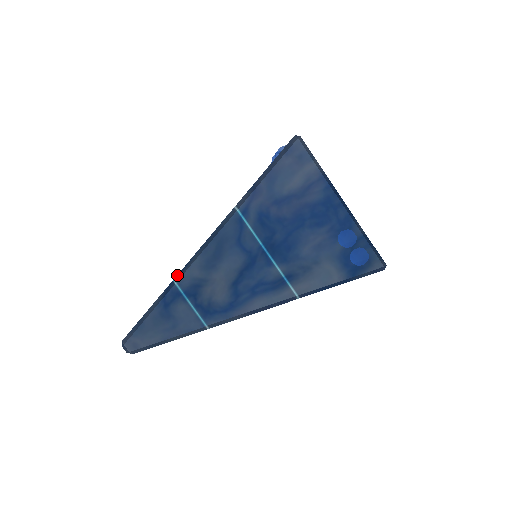
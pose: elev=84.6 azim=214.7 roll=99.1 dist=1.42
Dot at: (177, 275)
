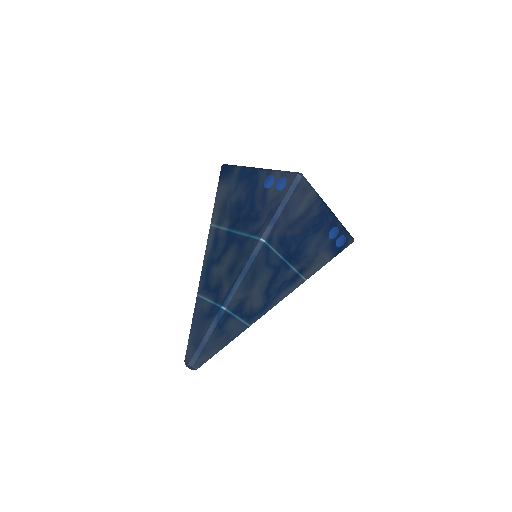
Dot at: (224, 303)
